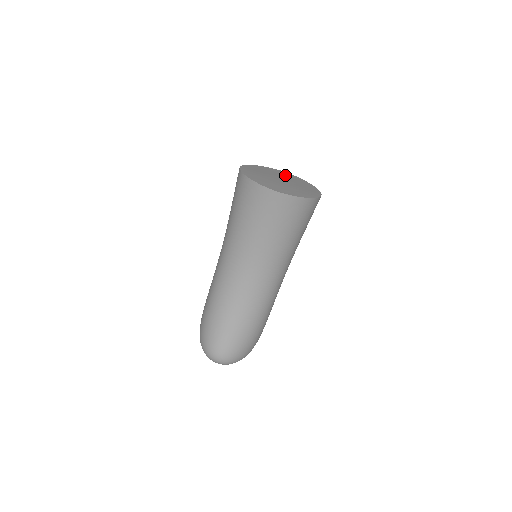
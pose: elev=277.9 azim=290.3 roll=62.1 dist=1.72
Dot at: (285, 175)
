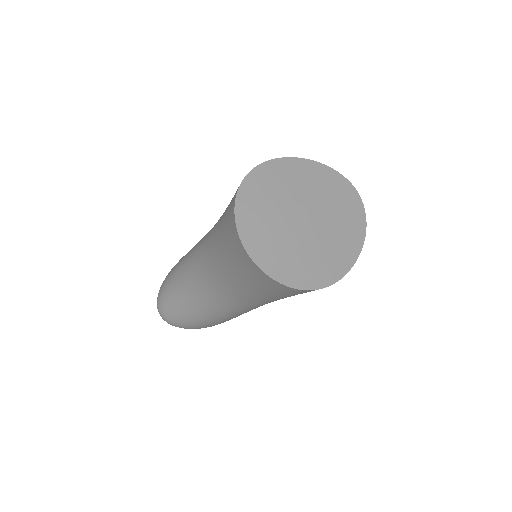
Dot at: (340, 202)
